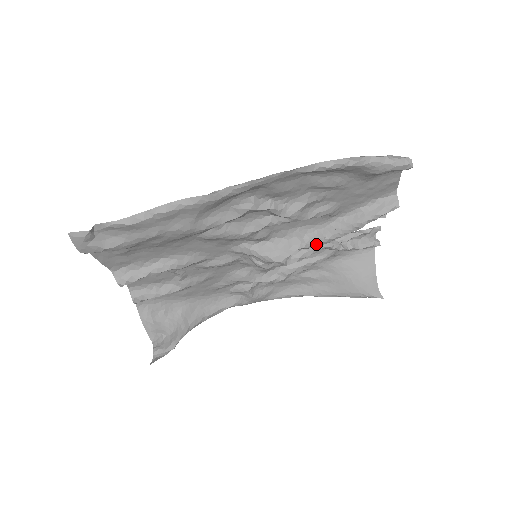
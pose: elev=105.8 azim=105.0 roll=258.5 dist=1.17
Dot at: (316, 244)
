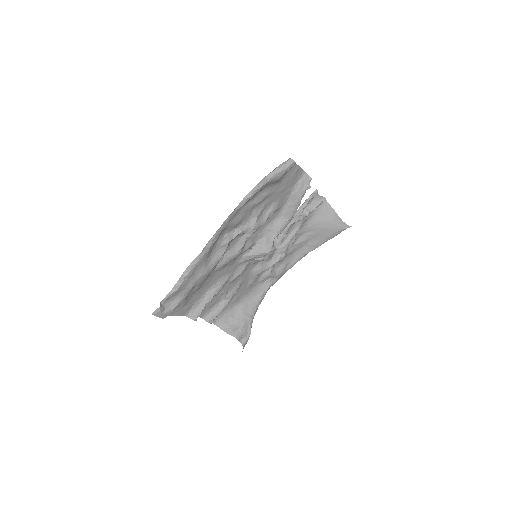
Dot at: (283, 228)
